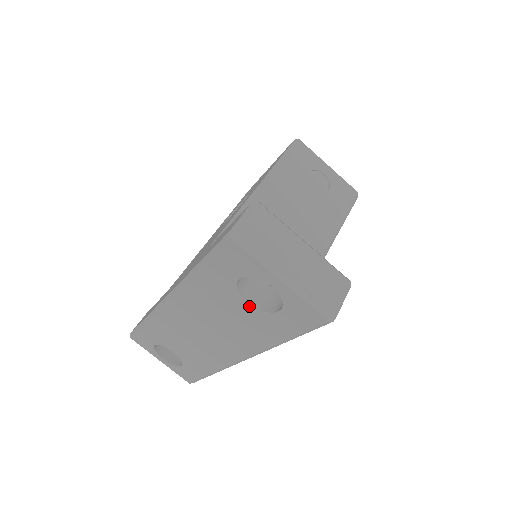
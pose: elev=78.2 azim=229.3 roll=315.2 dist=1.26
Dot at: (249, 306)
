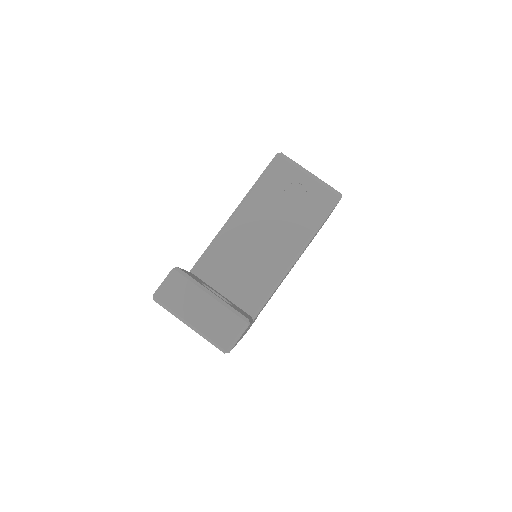
Dot at: occluded
